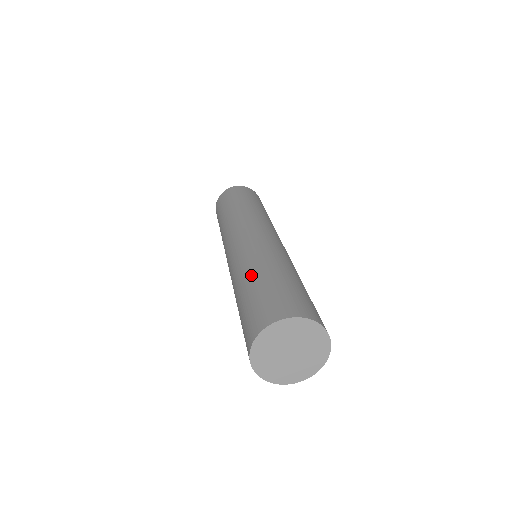
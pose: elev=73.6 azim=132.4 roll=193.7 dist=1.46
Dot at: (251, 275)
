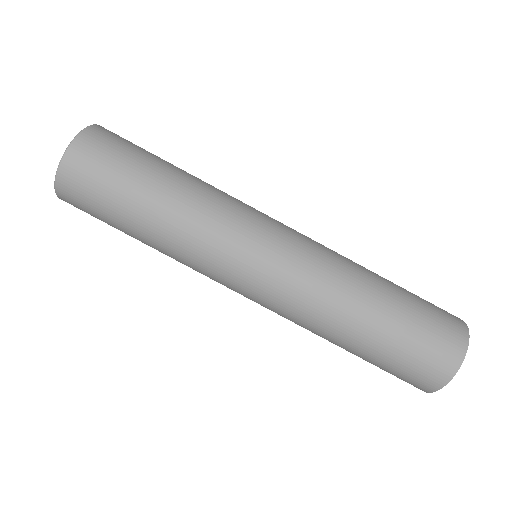
Dot at: (342, 346)
